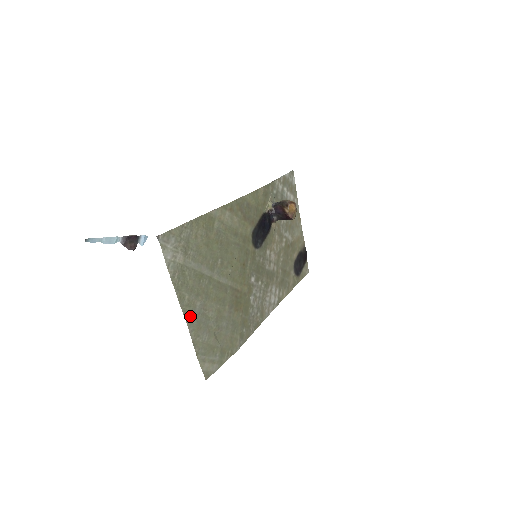
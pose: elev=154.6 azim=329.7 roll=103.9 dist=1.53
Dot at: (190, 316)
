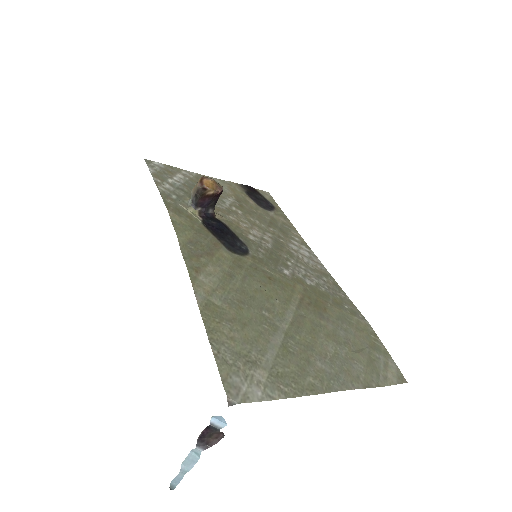
Dot at: (335, 382)
